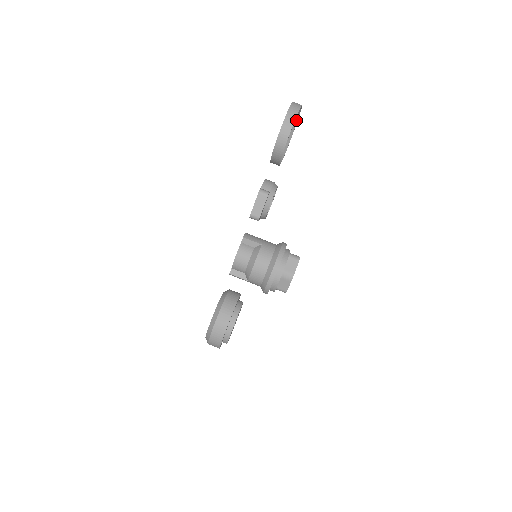
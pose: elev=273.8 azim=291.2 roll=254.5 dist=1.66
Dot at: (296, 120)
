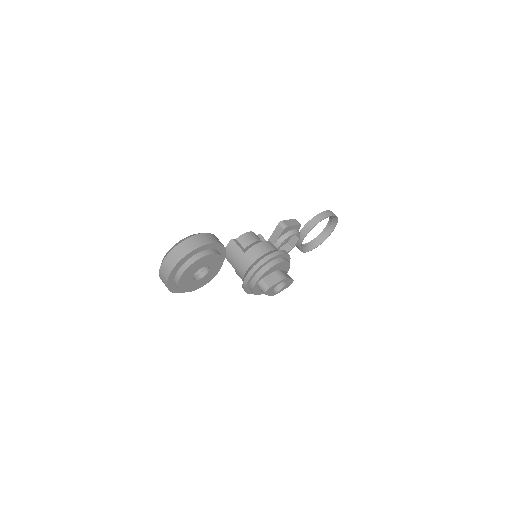
Dot at: (318, 244)
